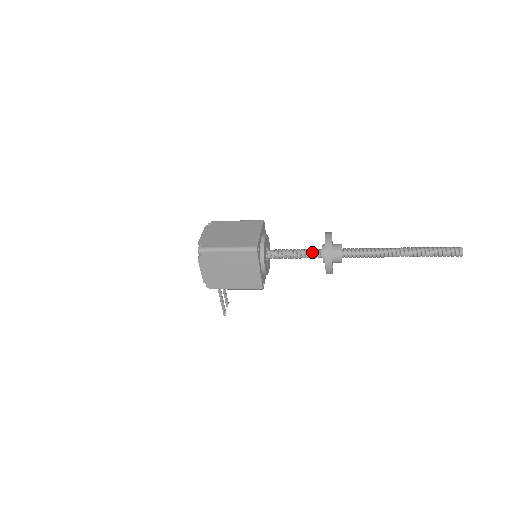
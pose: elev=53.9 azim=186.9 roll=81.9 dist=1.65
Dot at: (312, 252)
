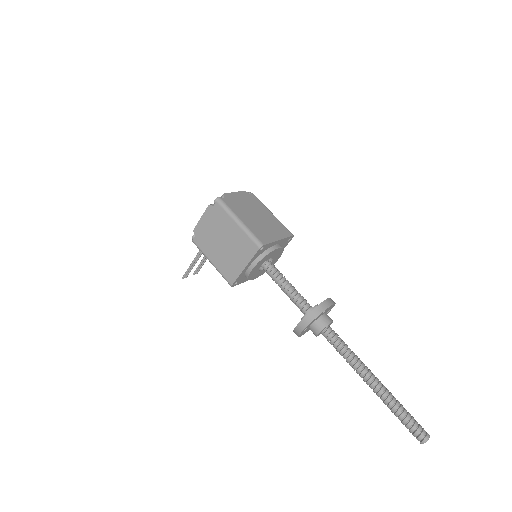
Dot at: (302, 301)
